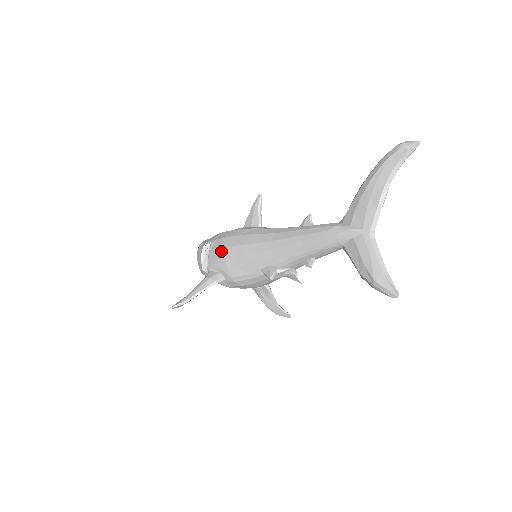
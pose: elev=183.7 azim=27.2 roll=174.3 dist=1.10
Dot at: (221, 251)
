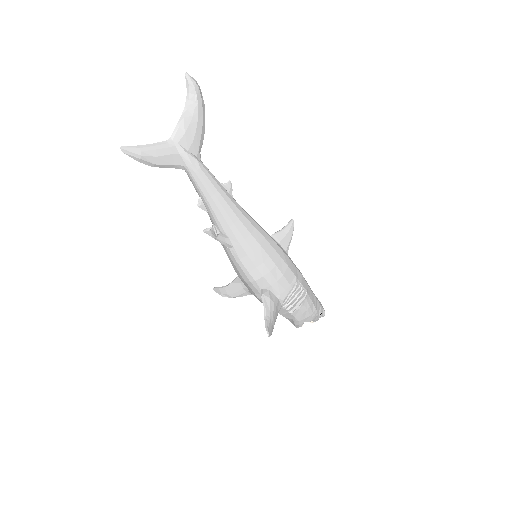
Dot at: occluded
